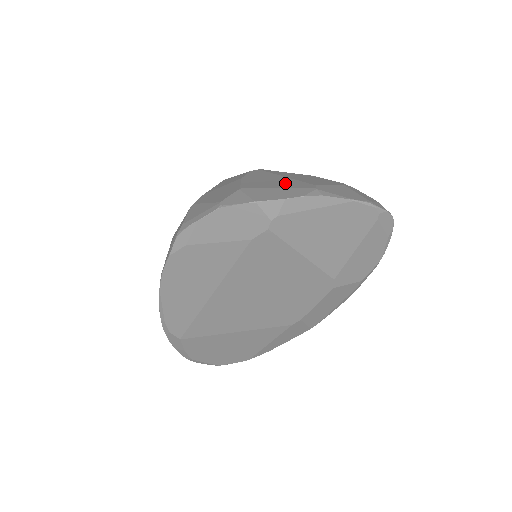
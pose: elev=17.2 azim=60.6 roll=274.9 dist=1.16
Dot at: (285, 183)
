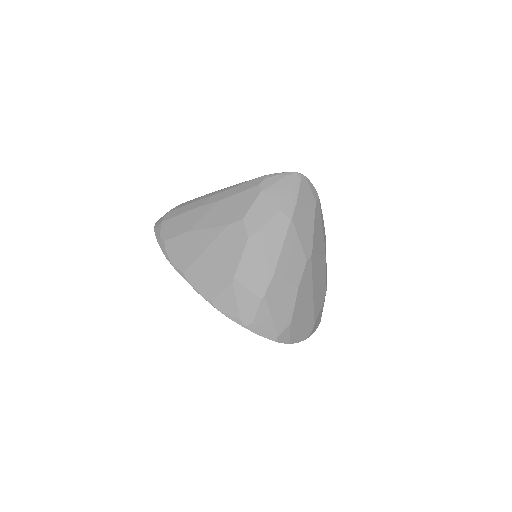
Dot at: (308, 314)
